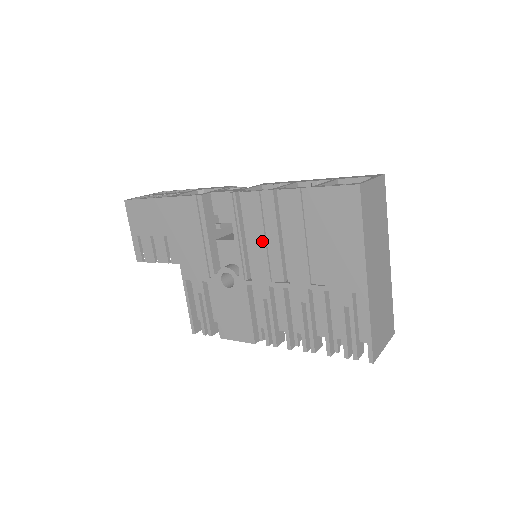
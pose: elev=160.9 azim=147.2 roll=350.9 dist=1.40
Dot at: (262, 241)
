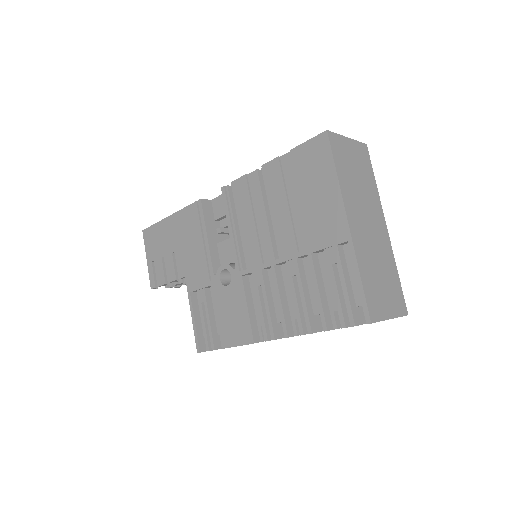
Dot at: (252, 223)
